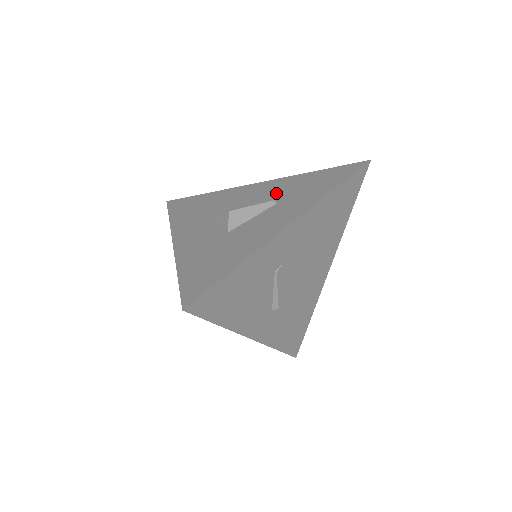
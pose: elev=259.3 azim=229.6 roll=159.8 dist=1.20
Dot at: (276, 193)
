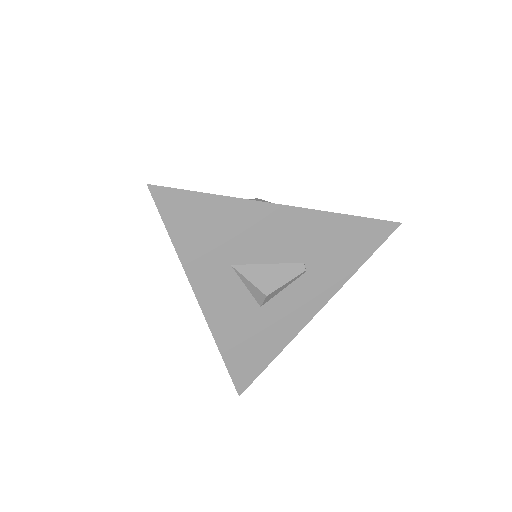
Dot at: (307, 248)
